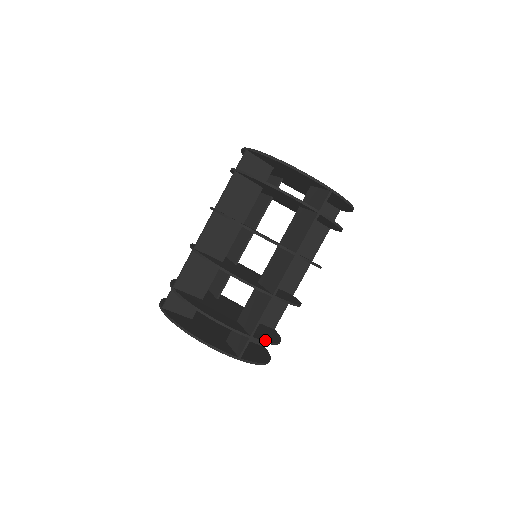
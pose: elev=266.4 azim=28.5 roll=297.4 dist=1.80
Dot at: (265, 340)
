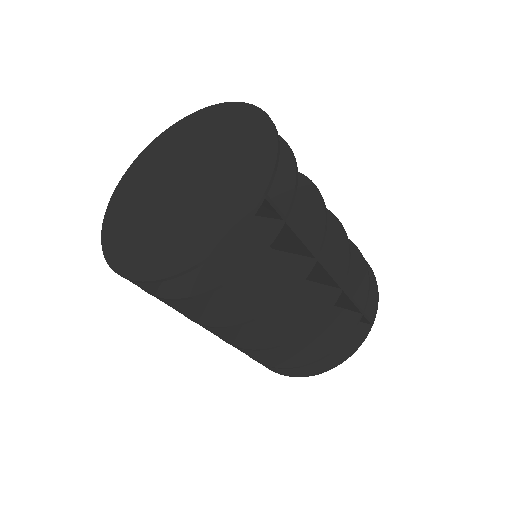
Dot at: (281, 365)
